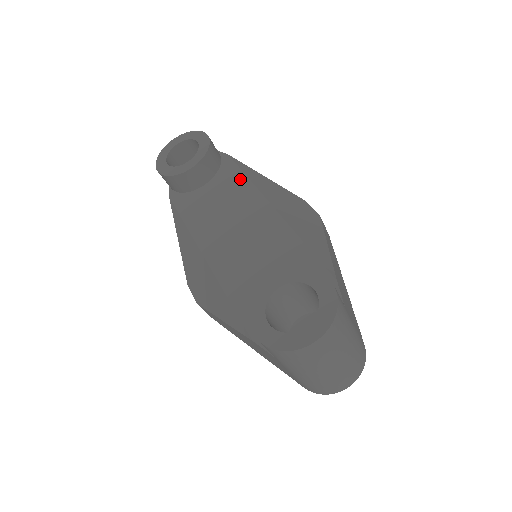
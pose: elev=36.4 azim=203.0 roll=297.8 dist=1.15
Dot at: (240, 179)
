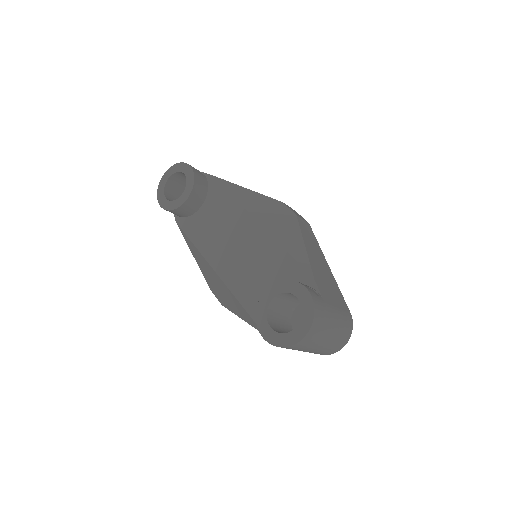
Dot at: (226, 198)
